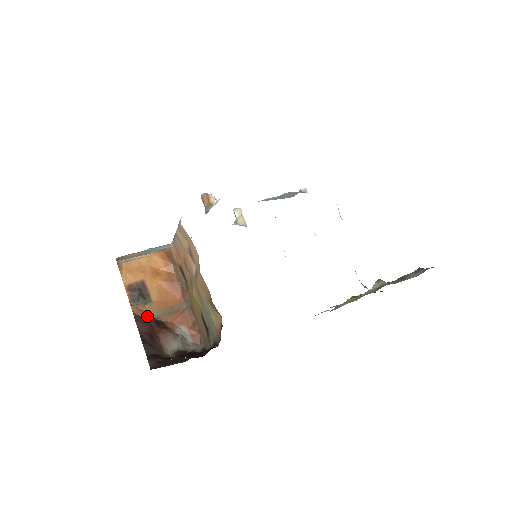
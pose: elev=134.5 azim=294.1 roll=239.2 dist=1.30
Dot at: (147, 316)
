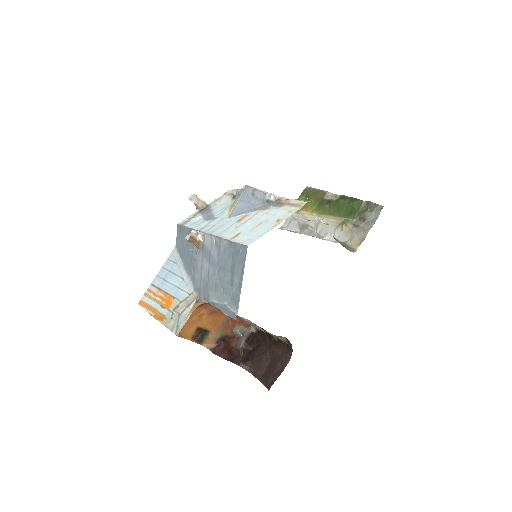
Dot at: (216, 343)
